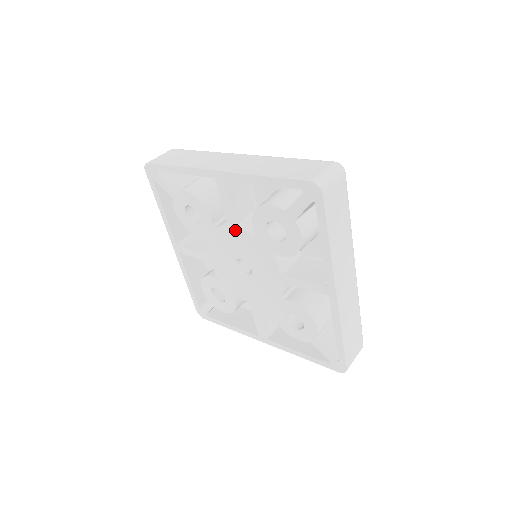
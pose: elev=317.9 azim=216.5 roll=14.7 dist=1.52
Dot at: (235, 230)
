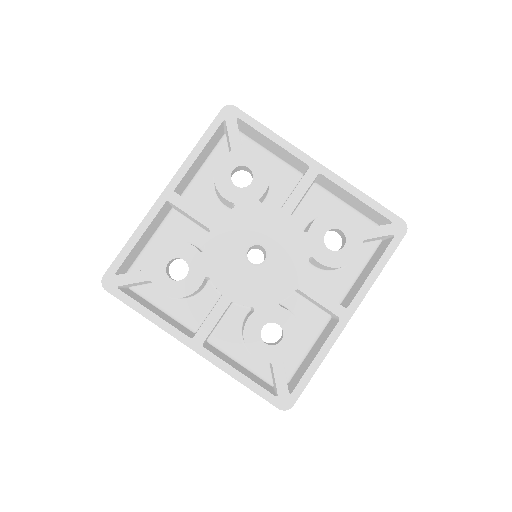
Dot at: (219, 225)
